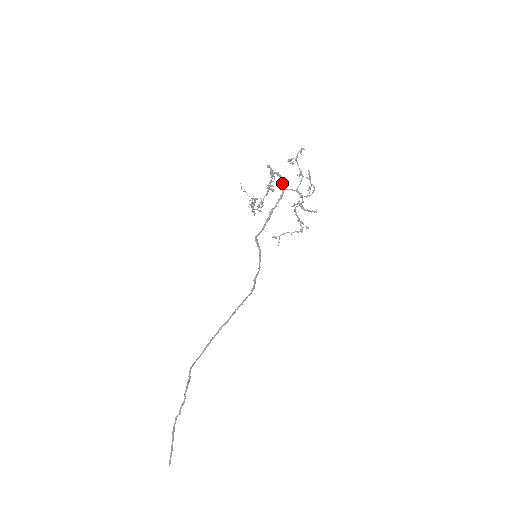
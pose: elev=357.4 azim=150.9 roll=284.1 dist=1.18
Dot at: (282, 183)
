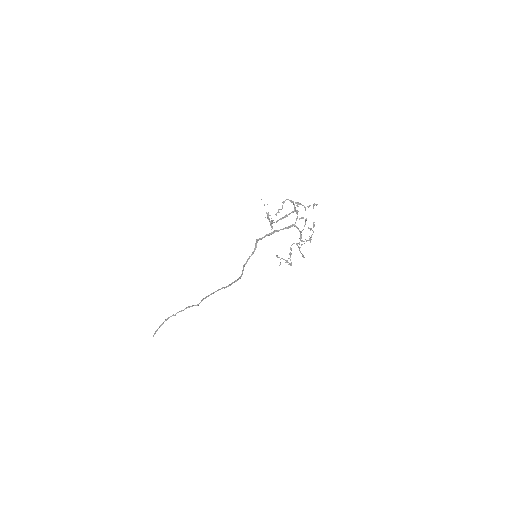
Dot at: (296, 220)
